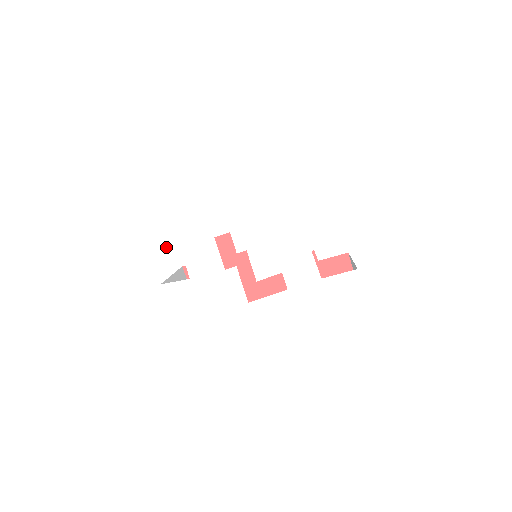
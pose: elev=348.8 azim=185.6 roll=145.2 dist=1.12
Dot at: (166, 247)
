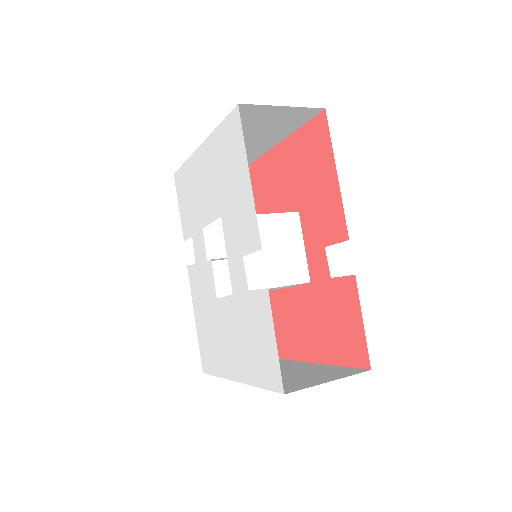
Dot at: (188, 233)
